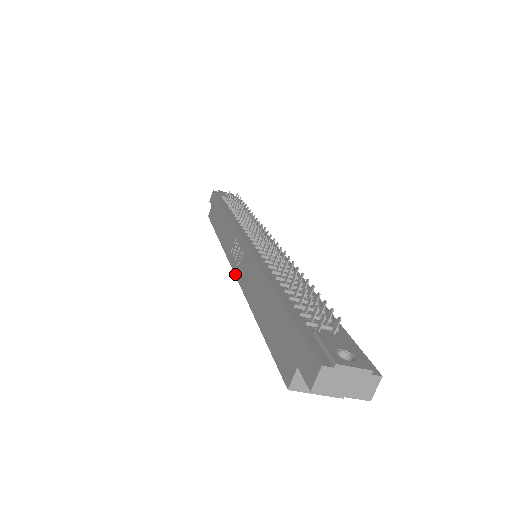
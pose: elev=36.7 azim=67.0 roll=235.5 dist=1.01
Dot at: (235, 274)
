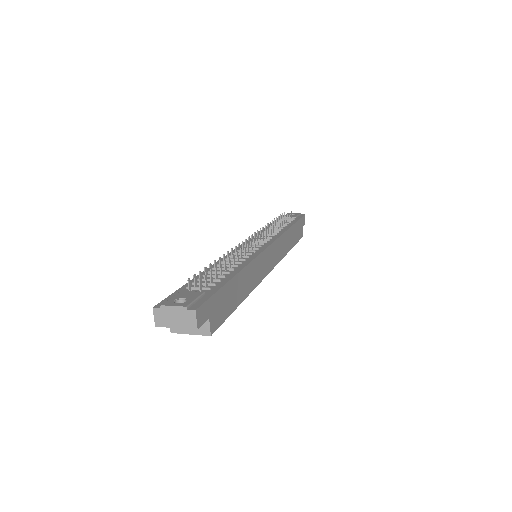
Dot at: occluded
